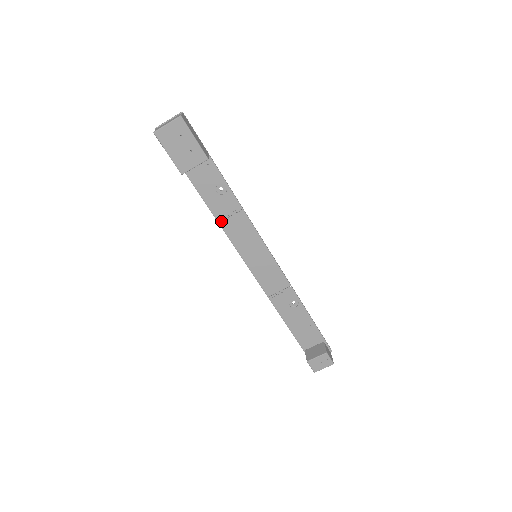
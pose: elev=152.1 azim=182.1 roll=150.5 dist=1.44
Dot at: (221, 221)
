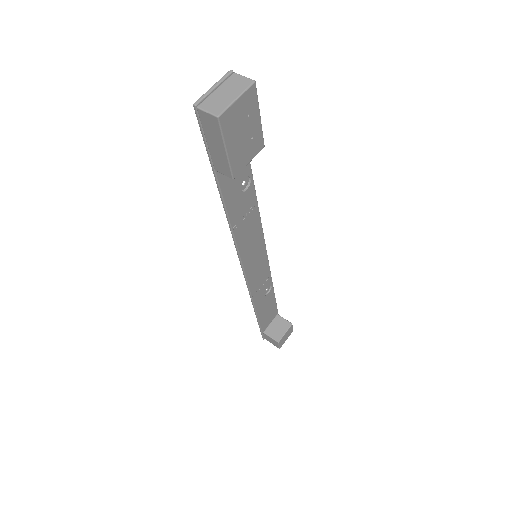
Dot at: (235, 228)
